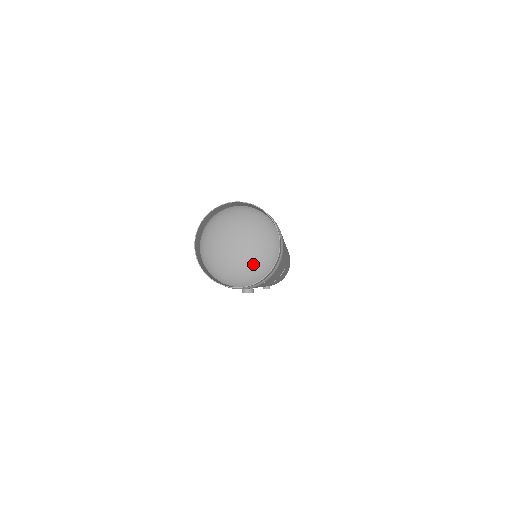
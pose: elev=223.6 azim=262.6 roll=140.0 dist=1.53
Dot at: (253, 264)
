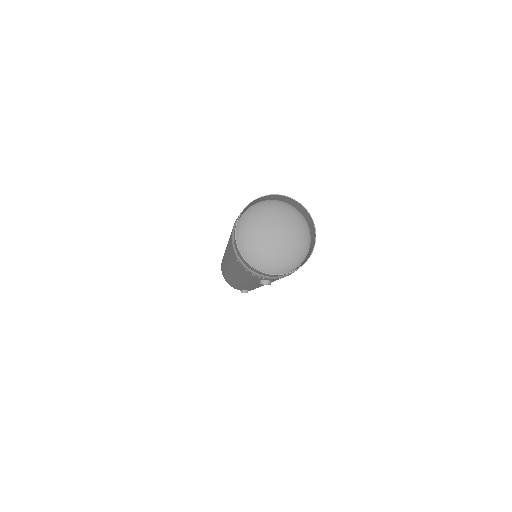
Dot at: (285, 256)
